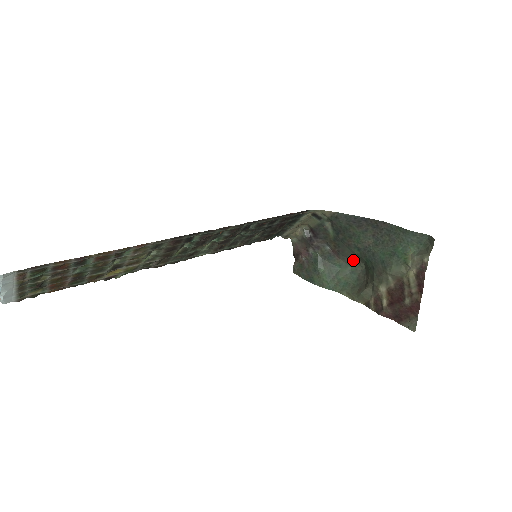
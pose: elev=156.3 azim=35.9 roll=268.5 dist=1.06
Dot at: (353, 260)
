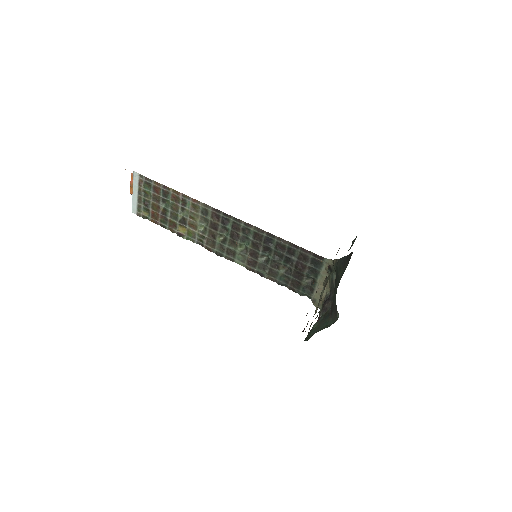
Dot at: (336, 313)
